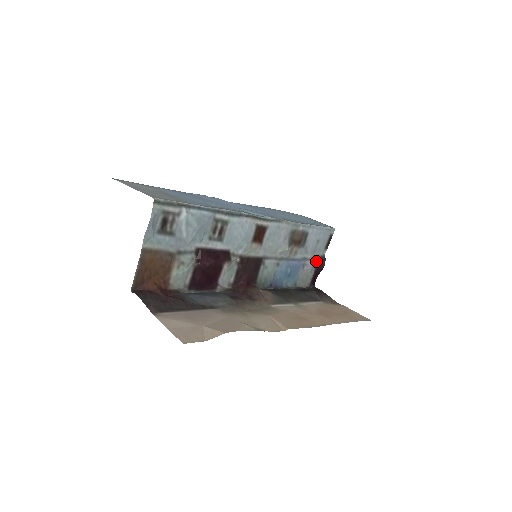
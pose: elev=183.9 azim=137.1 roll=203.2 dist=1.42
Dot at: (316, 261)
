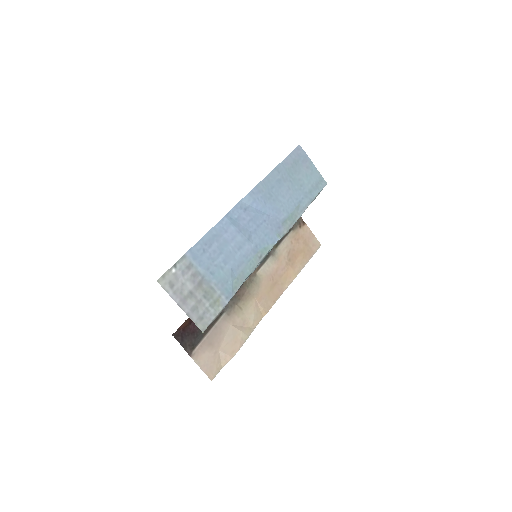
Dot at: occluded
